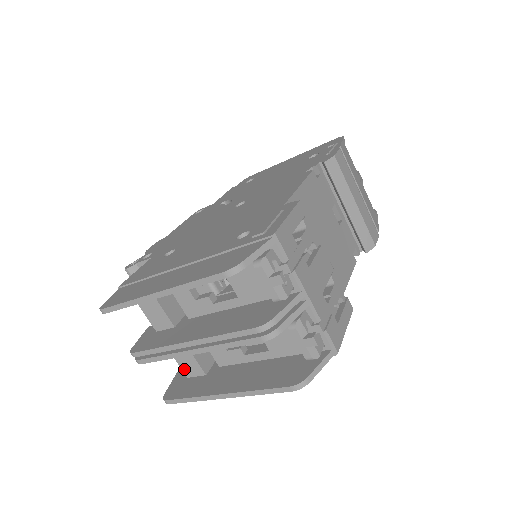
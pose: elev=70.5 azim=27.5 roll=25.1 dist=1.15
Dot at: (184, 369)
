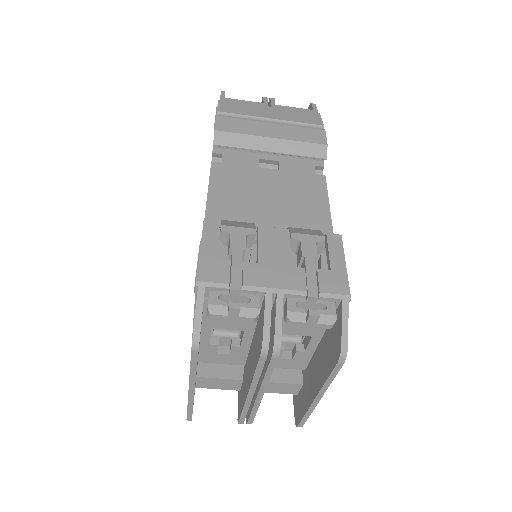
Dot at: (287, 393)
